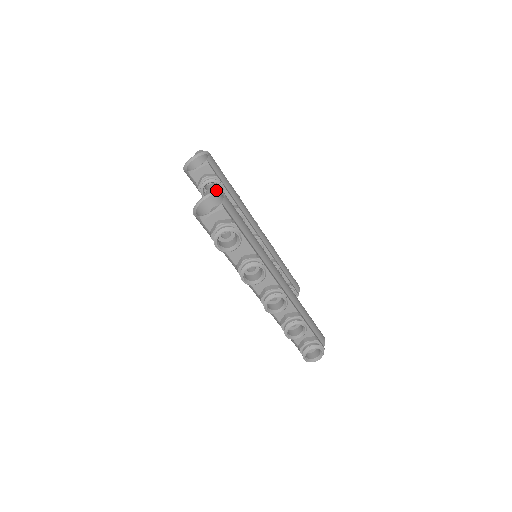
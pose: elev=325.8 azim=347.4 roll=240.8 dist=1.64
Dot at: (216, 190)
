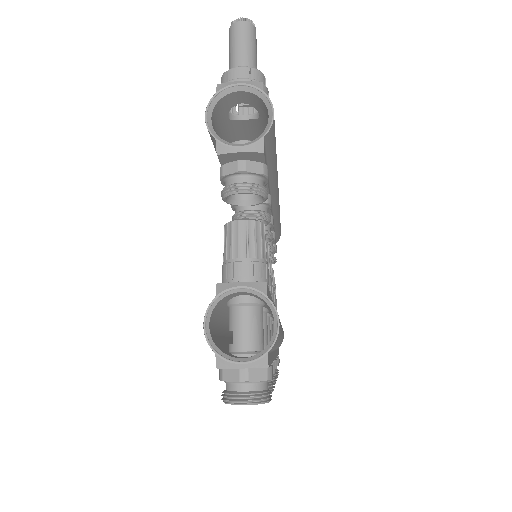
Dot at: (265, 291)
